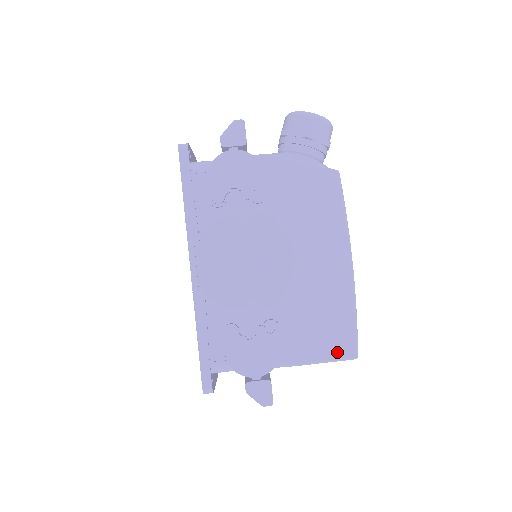
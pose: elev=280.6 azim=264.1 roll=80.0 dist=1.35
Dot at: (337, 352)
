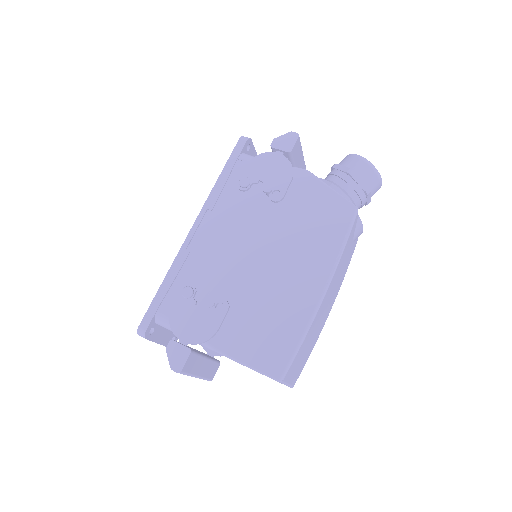
Dot at: (265, 364)
